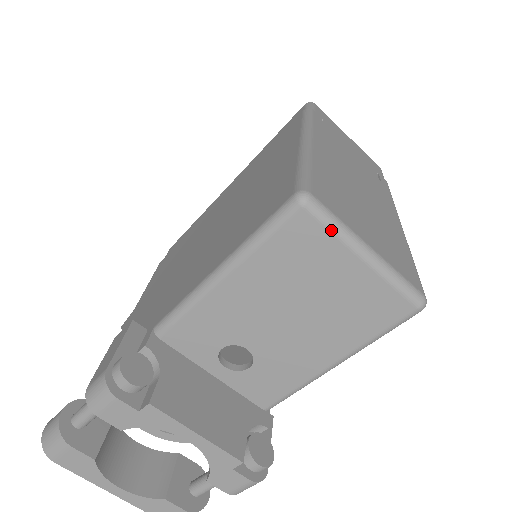
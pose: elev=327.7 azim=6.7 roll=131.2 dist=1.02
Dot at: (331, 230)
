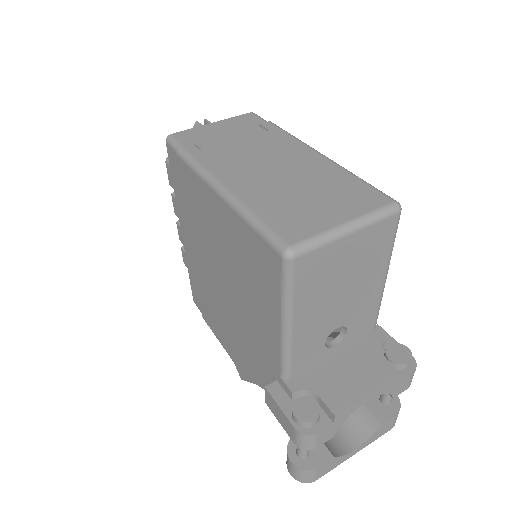
Dot at: (320, 247)
